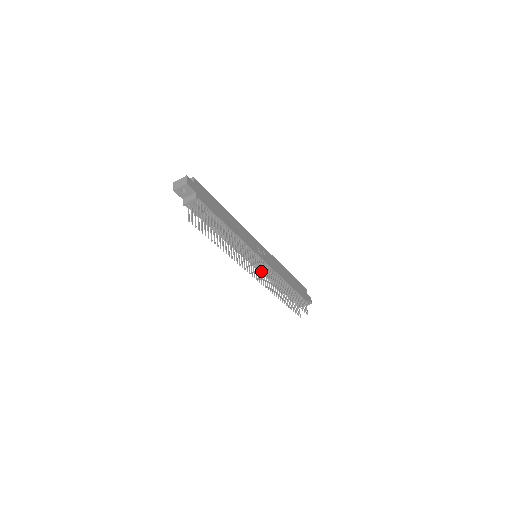
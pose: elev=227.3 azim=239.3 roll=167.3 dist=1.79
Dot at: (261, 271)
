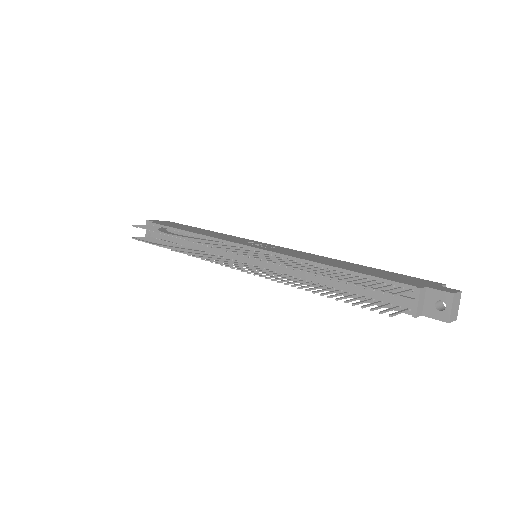
Dot at: (268, 270)
